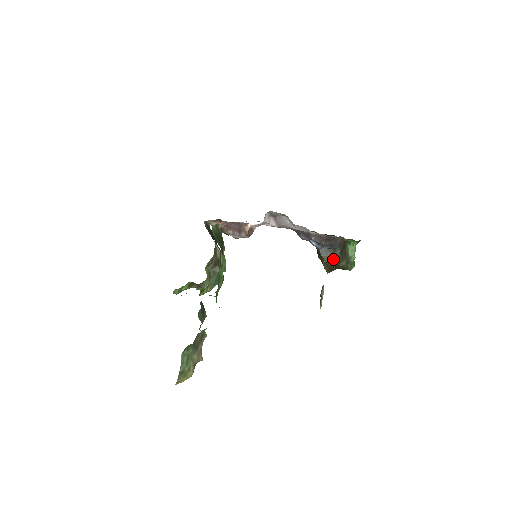
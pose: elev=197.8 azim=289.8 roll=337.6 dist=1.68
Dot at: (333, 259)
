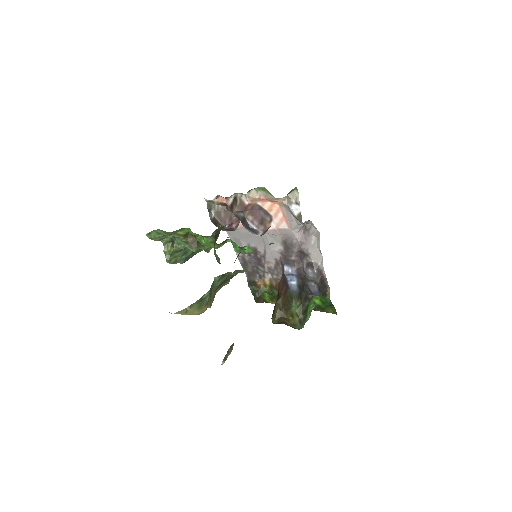
Dot at: (299, 307)
